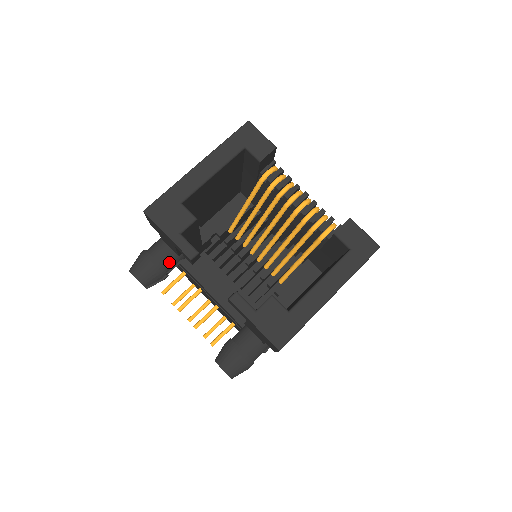
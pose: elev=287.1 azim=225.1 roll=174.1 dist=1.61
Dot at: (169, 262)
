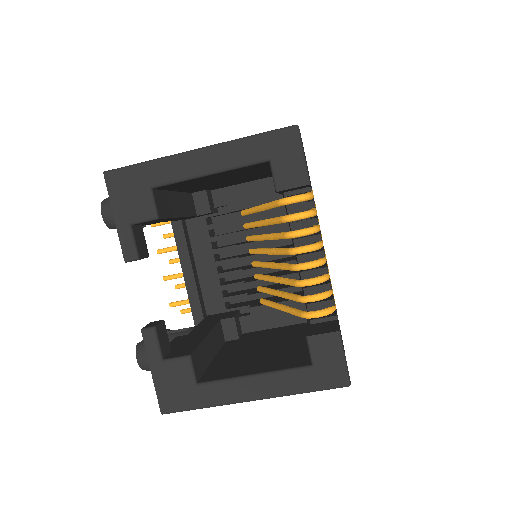
Dot at: occluded
